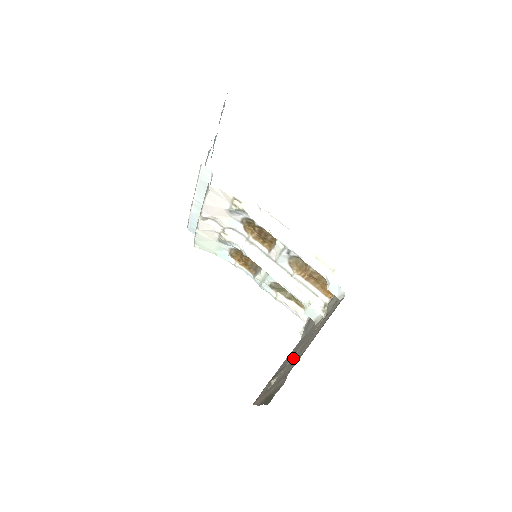
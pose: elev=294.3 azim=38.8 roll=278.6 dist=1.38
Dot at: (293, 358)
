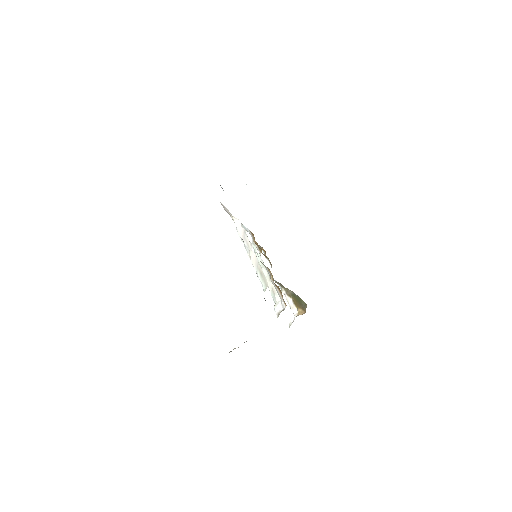
Dot at: occluded
